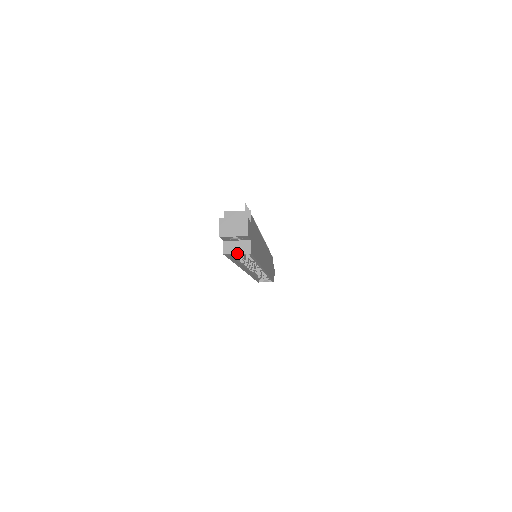
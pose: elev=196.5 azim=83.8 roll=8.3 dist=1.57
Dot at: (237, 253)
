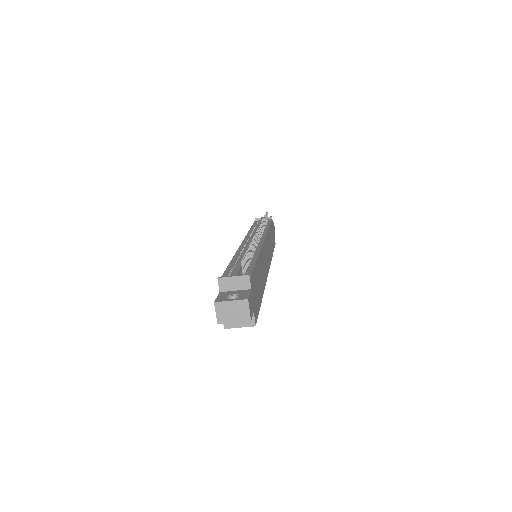
Dot at: (240, 327)
